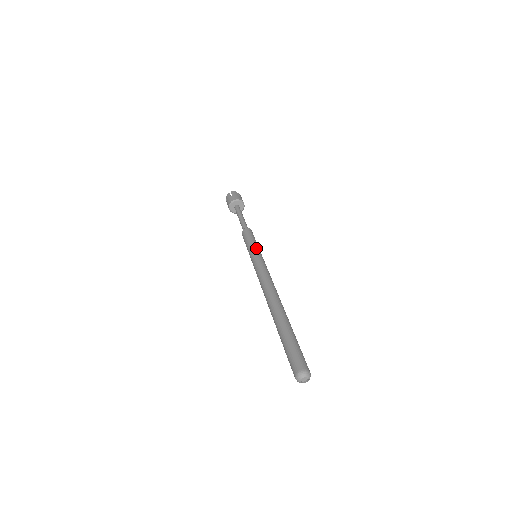
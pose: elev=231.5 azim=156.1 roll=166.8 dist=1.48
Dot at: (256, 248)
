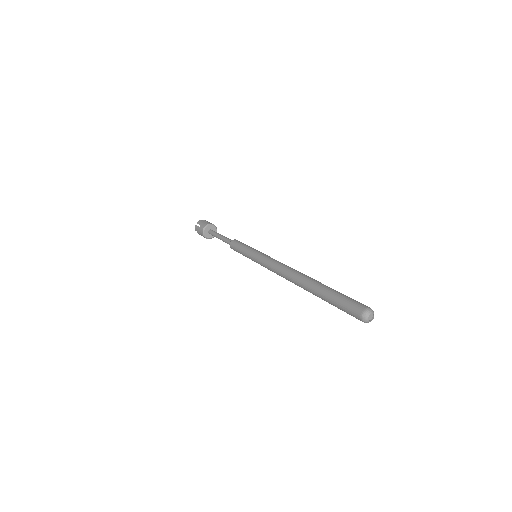
Dot at: (251, 250)
